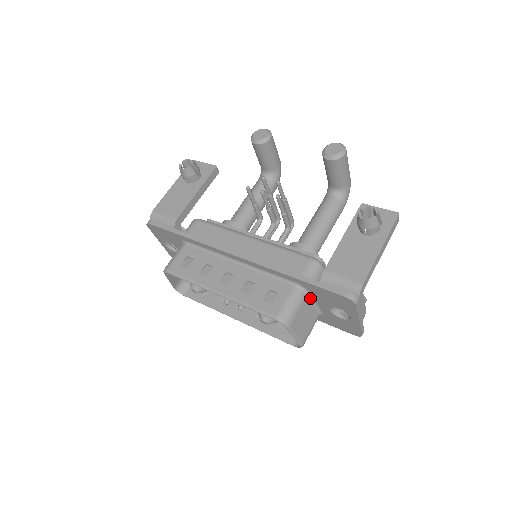
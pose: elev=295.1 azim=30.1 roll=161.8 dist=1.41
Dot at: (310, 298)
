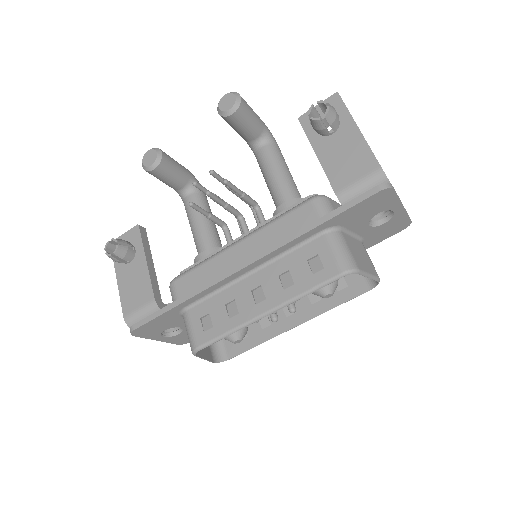
Dot at: (345, 232)
